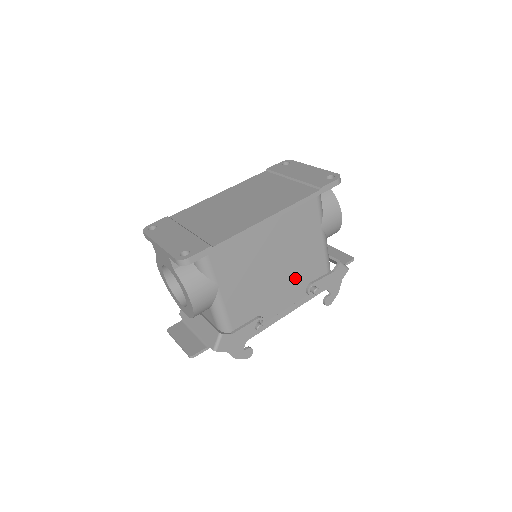
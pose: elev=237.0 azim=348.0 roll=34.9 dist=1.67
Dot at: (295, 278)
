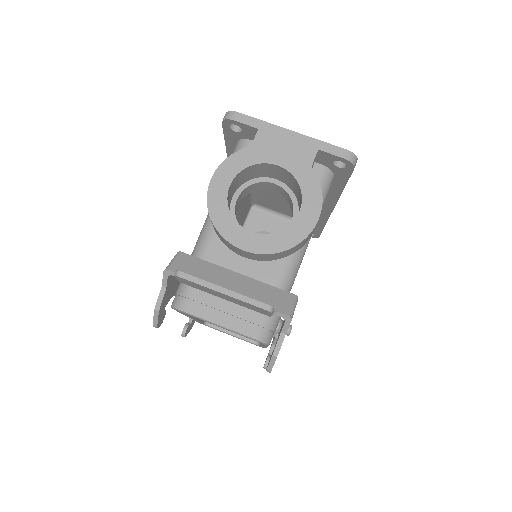
Dot at: occluded
